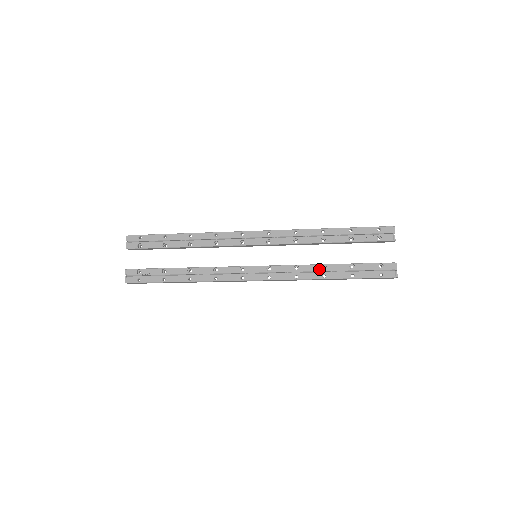
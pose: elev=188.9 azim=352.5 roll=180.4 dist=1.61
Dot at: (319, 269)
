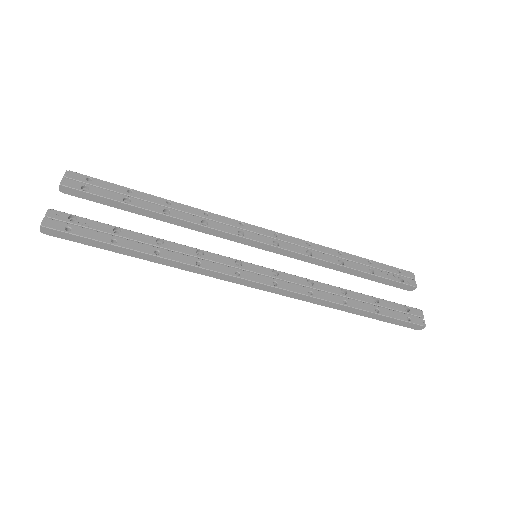
Dot at: (338, 292)
